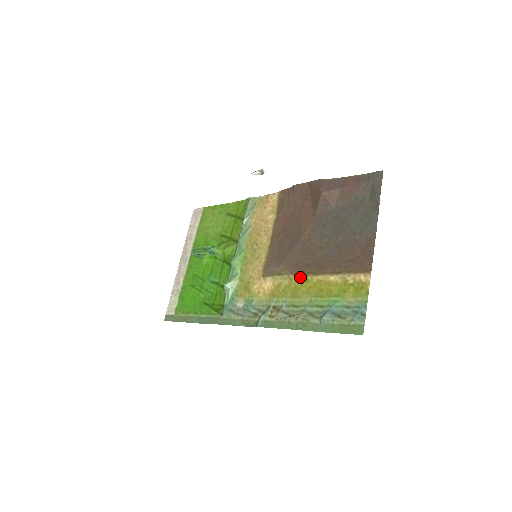
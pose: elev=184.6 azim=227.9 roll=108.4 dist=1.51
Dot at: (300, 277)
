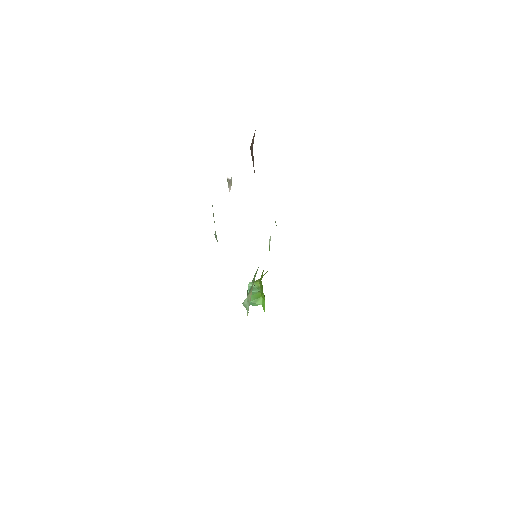
Dot at: occluded
